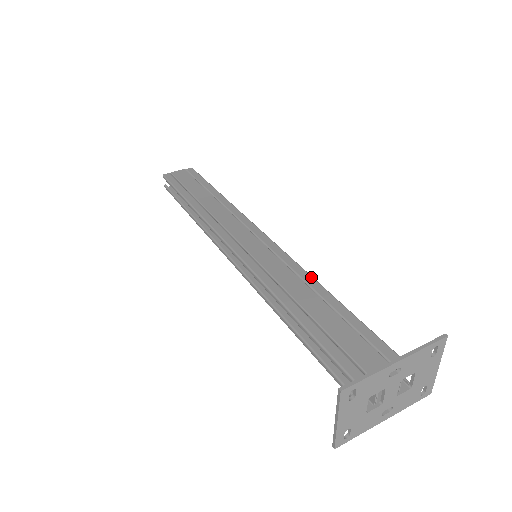
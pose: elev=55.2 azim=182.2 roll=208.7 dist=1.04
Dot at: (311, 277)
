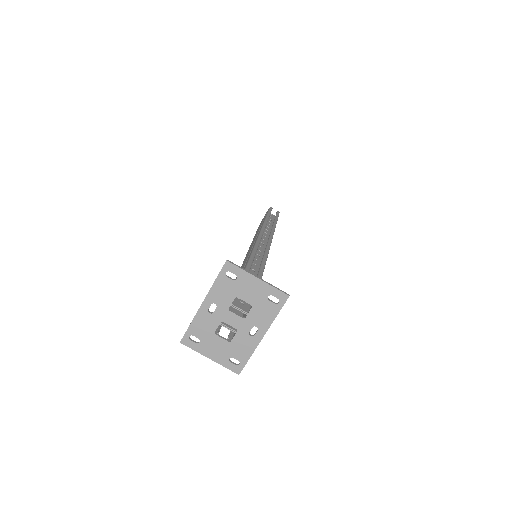
Dot at: (250, 255)
